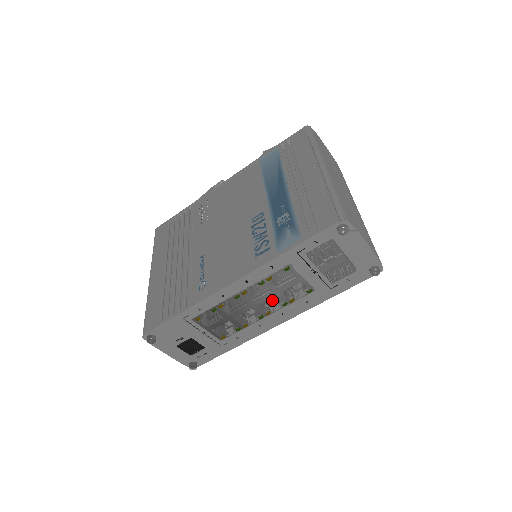
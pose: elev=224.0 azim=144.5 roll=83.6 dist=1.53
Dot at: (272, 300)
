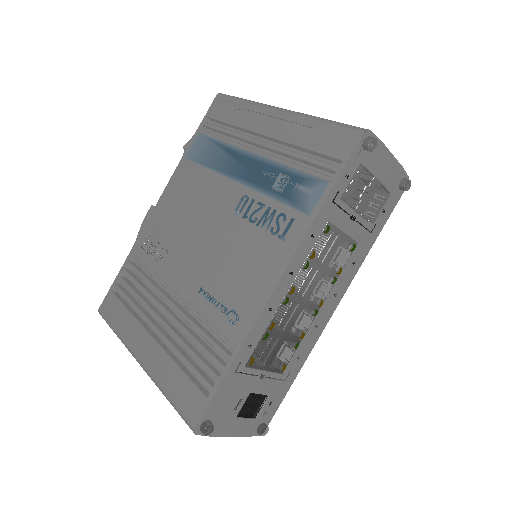
Dot at: occluded
